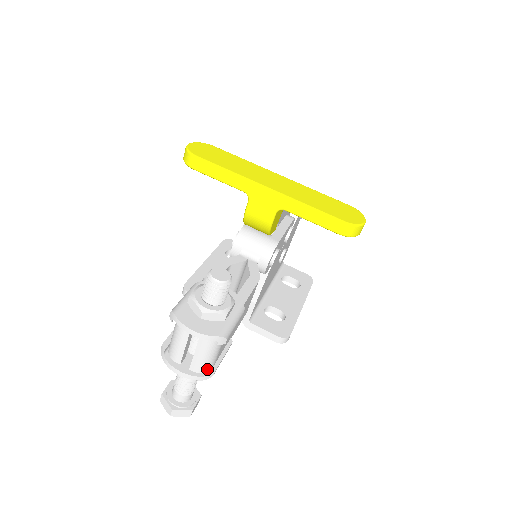
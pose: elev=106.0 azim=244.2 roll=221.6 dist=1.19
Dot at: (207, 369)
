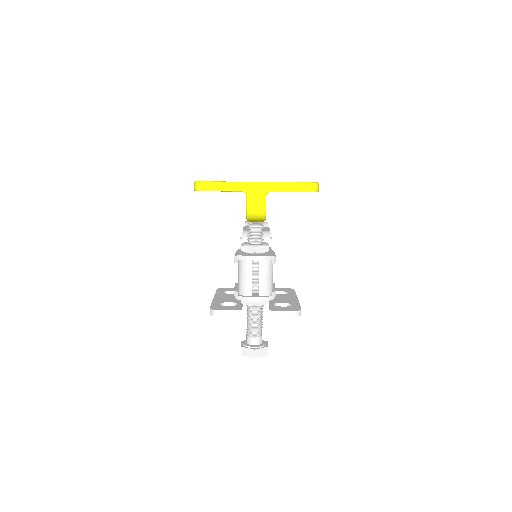
Dot at: (270, 292)
